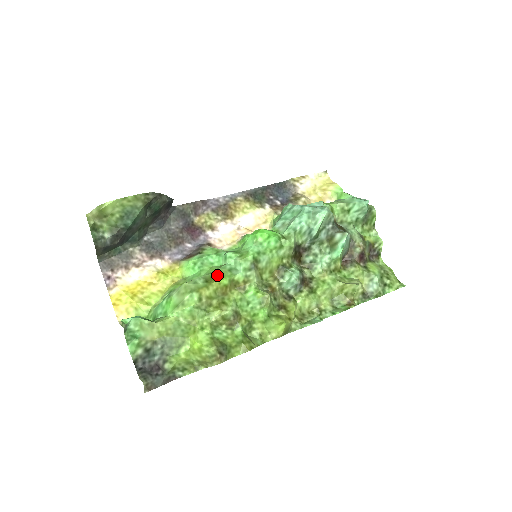
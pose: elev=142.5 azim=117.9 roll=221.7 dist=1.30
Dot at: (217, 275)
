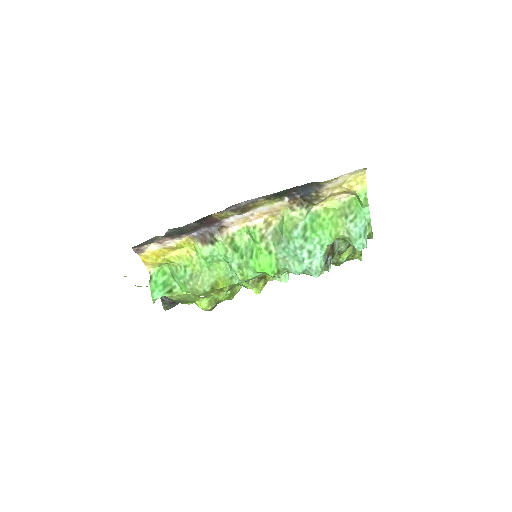
Dot at: (221, 281)
